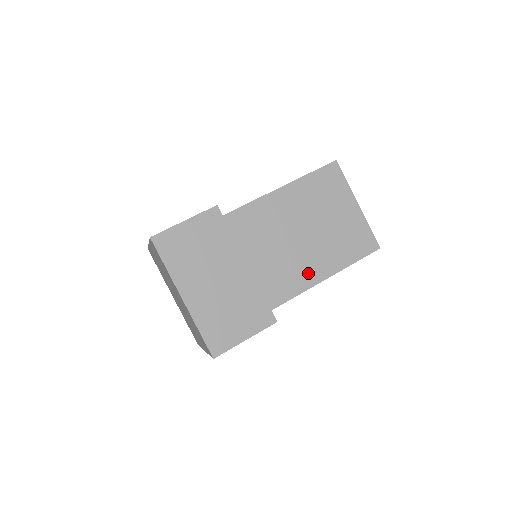
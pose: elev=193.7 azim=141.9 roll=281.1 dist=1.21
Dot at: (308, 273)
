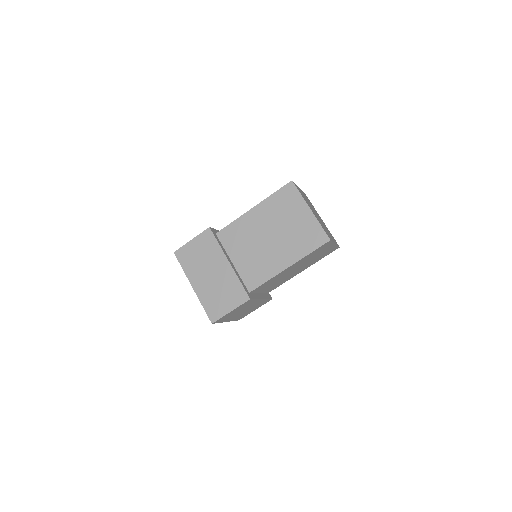
Dot at: (275, 264)
